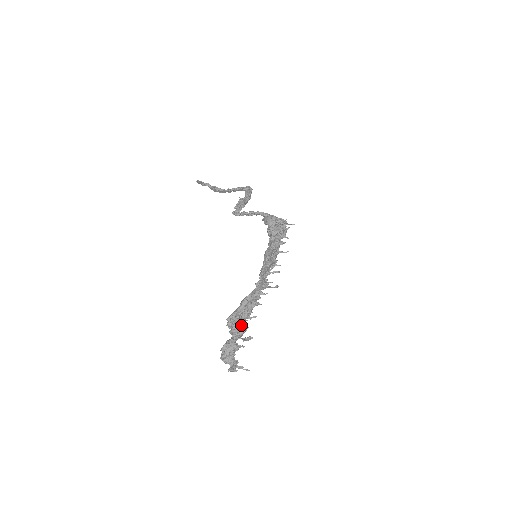
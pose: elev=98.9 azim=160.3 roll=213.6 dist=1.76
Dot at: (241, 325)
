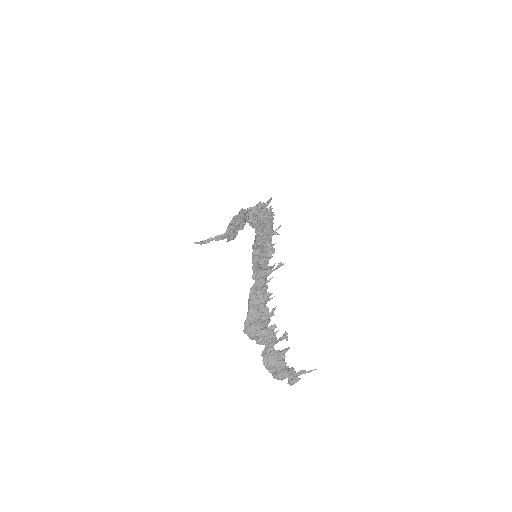
Dot at: (264, 328)
